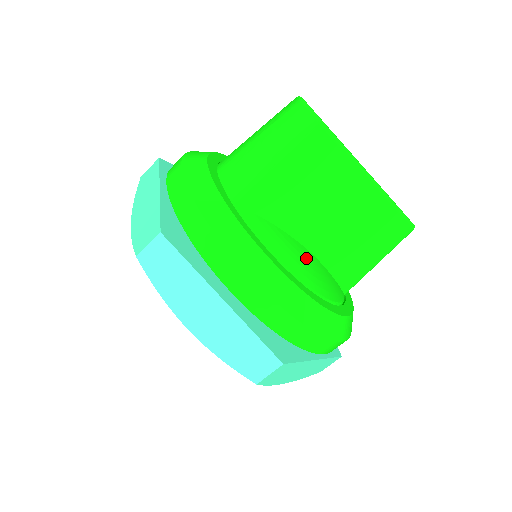
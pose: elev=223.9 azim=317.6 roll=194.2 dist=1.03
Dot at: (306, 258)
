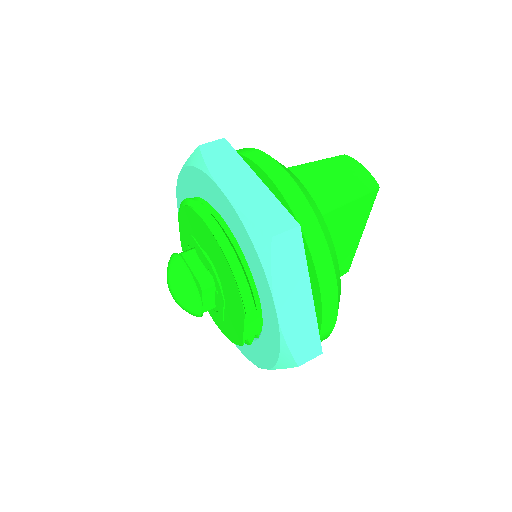
Dot at: occluded
